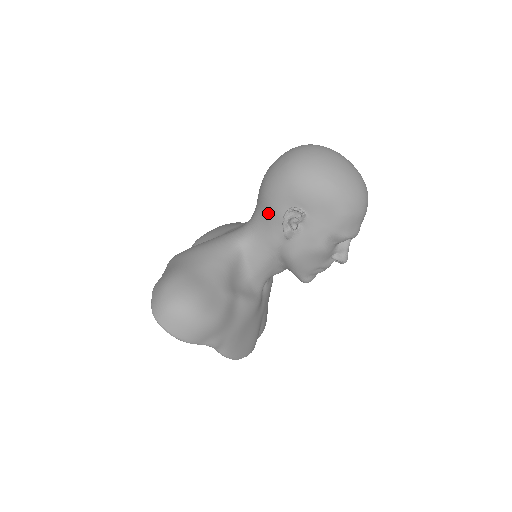
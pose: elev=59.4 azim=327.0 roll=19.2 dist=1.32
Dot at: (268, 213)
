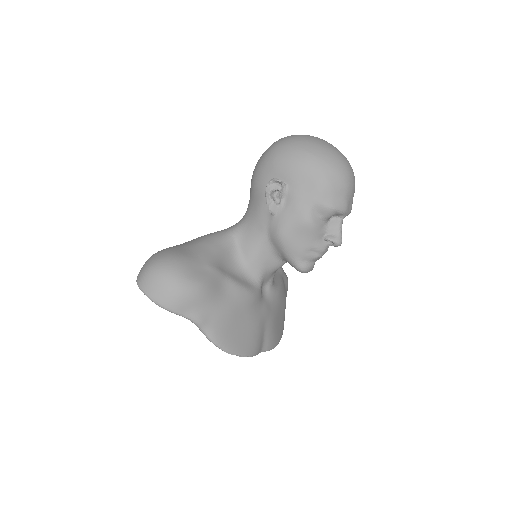
Dot at: (256, 196)
